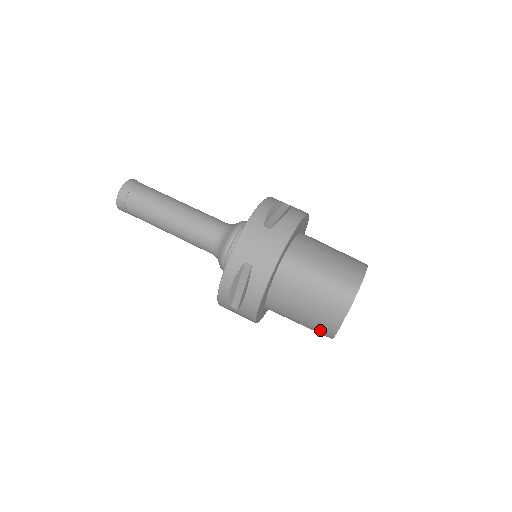
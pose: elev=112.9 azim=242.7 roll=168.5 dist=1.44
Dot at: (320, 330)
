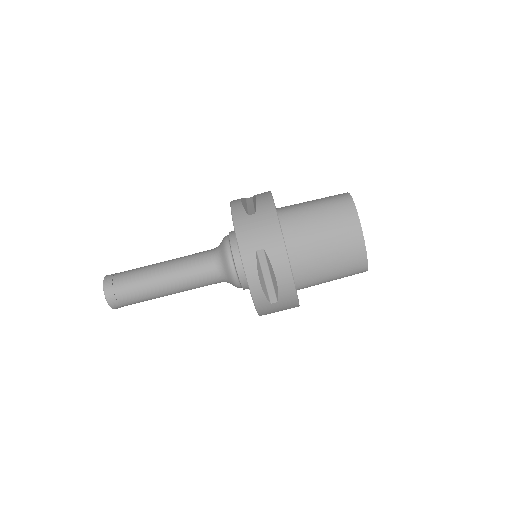
Dot at: occluded
